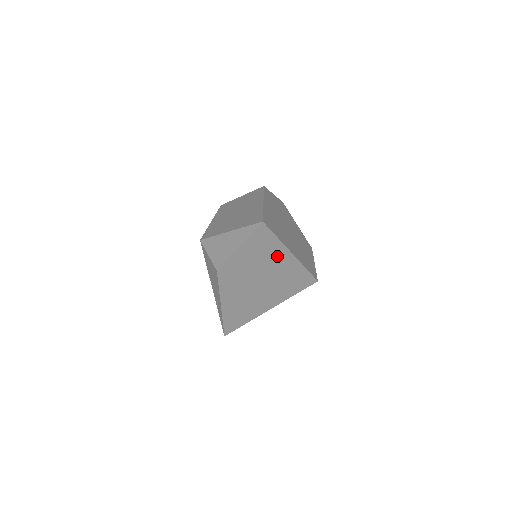
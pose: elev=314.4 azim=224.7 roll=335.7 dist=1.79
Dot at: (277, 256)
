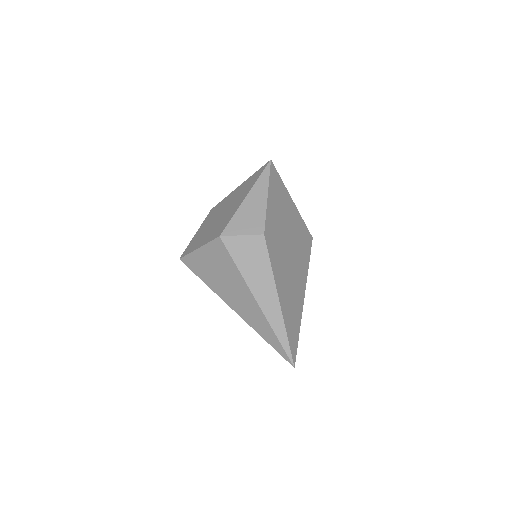
Dot at: (287, 206)
